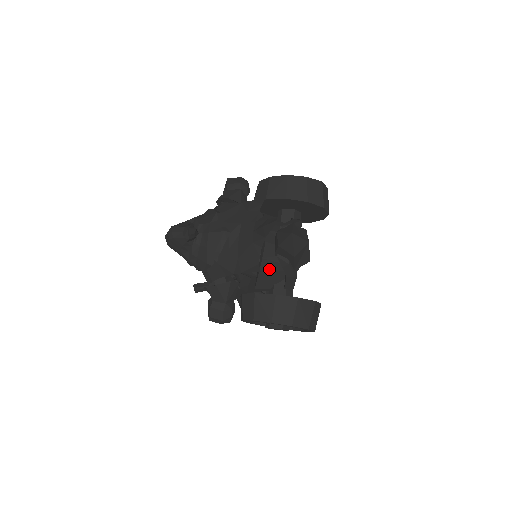
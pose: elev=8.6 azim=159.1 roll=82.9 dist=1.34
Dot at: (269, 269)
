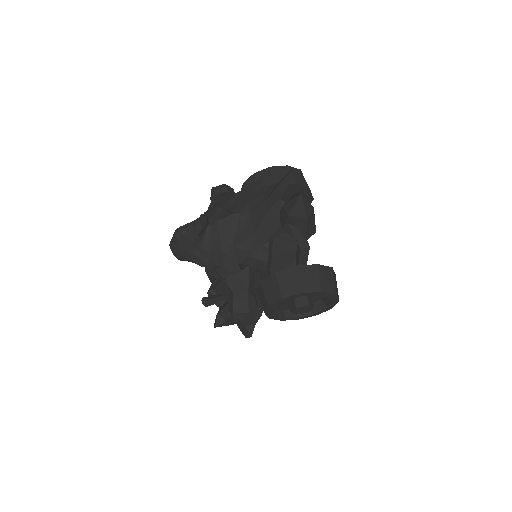
Dot at: (280, 249)
